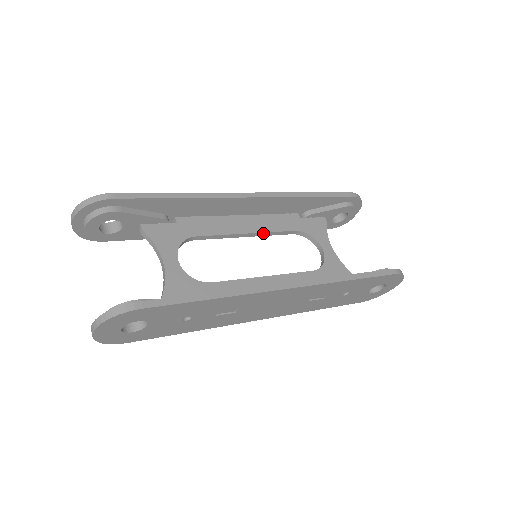
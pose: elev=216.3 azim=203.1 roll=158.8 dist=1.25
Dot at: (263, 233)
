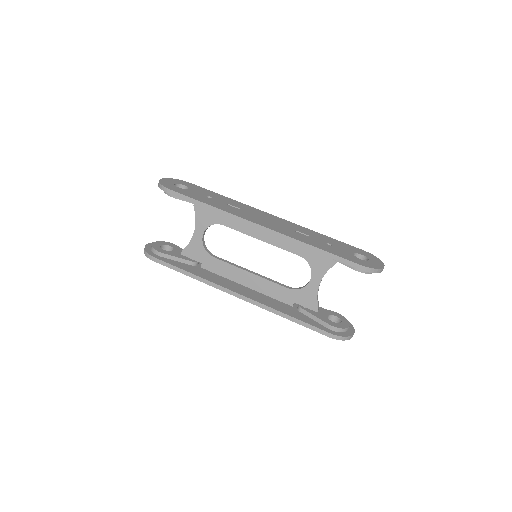
Dot at: (273, 244)
